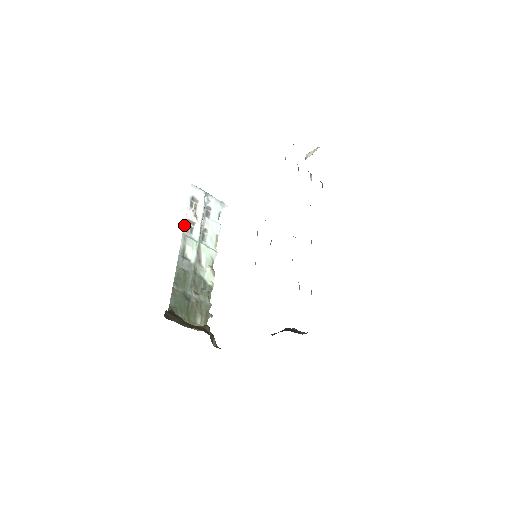
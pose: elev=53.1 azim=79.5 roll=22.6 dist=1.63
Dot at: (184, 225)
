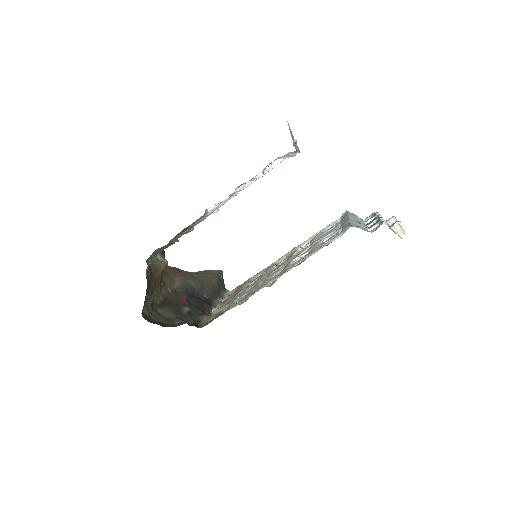
Dot at: occluded
